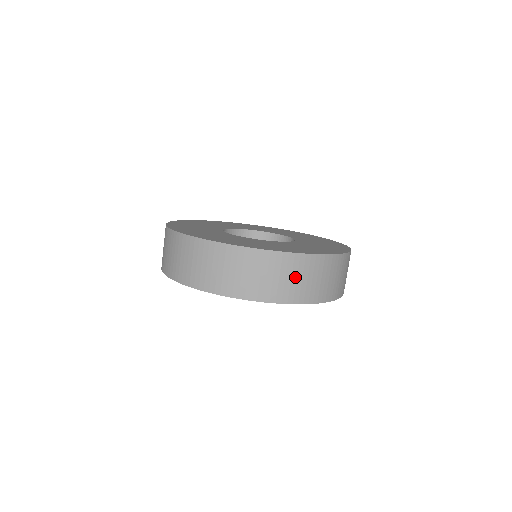
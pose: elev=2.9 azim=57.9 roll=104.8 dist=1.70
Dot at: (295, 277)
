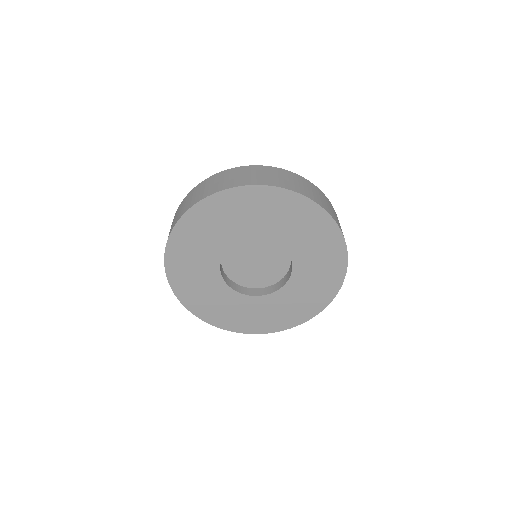
Dot at: (329, 206)
